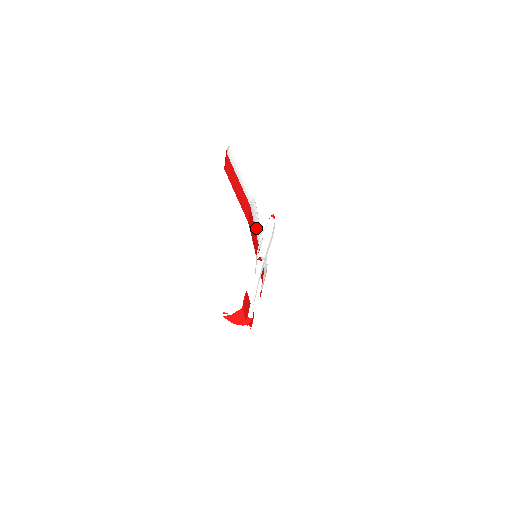
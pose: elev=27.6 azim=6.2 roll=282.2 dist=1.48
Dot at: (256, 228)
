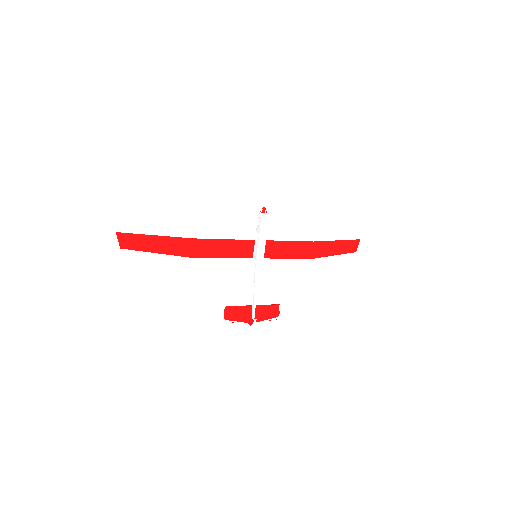
Dot at: (238, 236)
